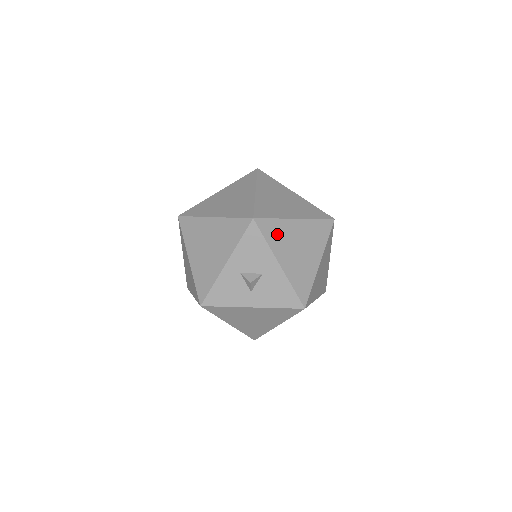
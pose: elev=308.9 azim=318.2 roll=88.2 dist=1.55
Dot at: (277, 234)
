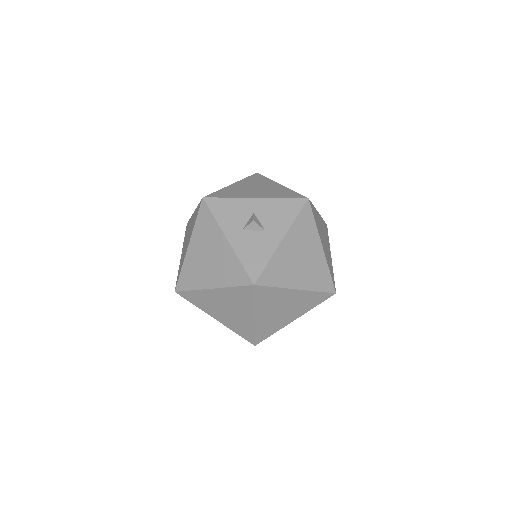
Dot at: (305, 229)
